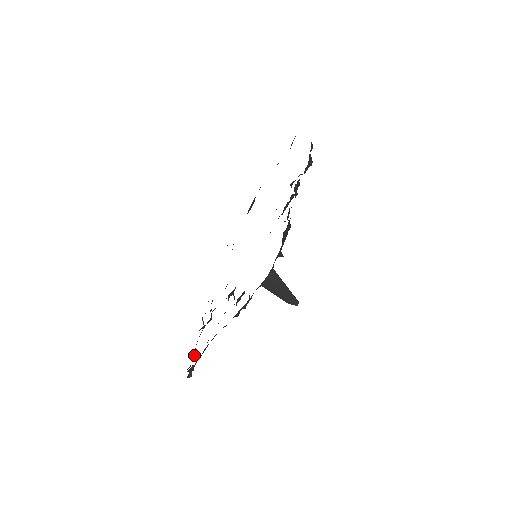
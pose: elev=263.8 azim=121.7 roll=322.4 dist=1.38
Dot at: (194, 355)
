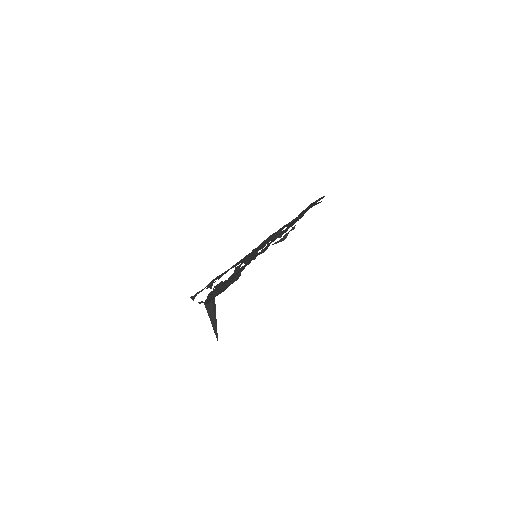
Dot at: (248, 260)
